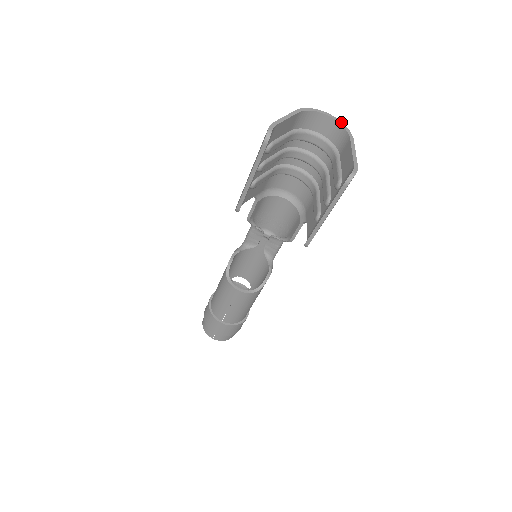
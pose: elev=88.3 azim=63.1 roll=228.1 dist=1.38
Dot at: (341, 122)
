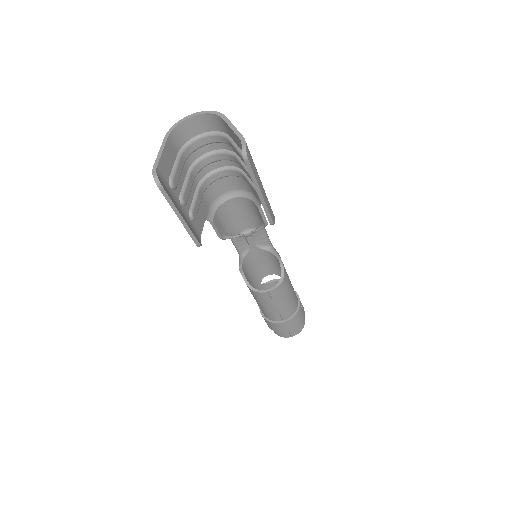
Dot at: (206, 111)
